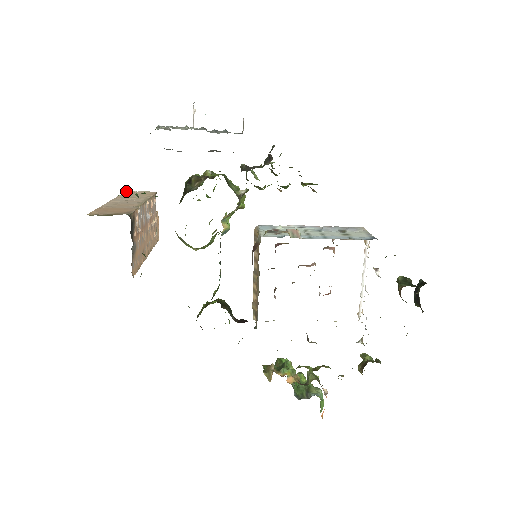
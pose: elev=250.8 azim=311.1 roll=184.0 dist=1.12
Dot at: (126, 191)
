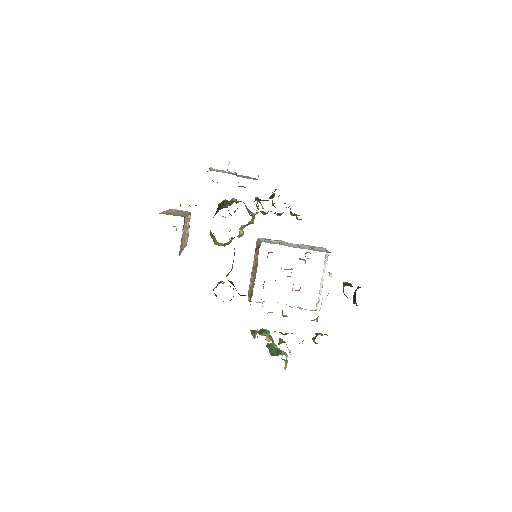
Dot at: occluded
